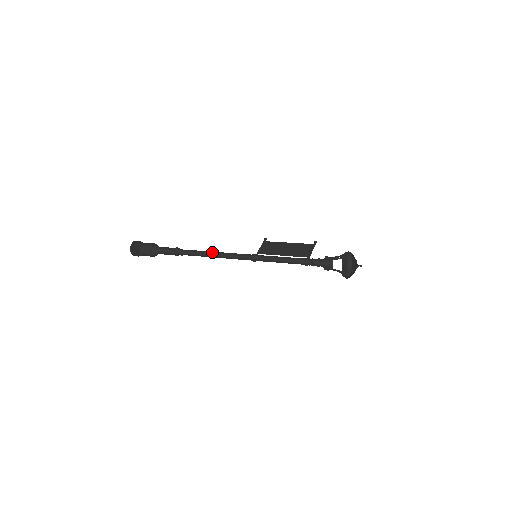
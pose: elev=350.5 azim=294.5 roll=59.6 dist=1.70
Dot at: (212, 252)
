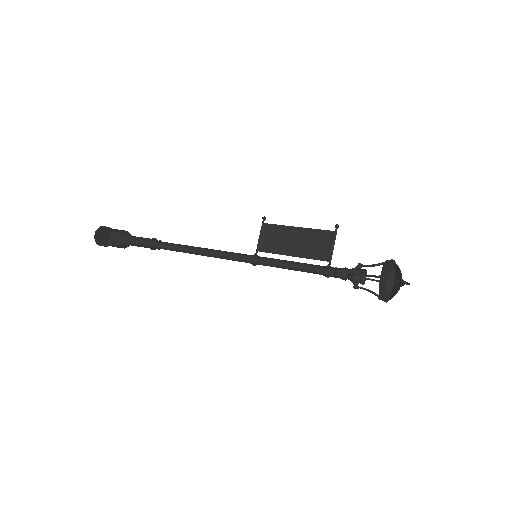
Dot at: (197, 250)
